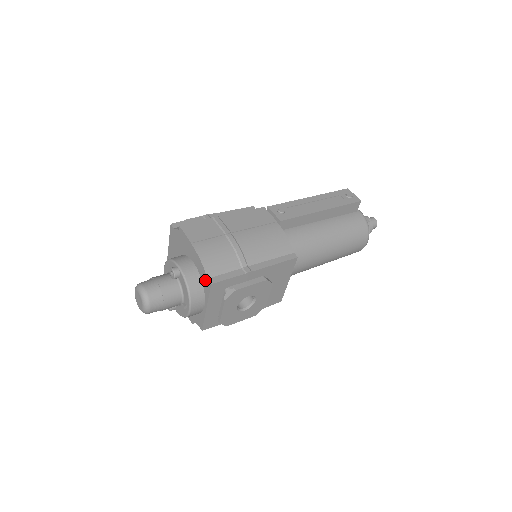
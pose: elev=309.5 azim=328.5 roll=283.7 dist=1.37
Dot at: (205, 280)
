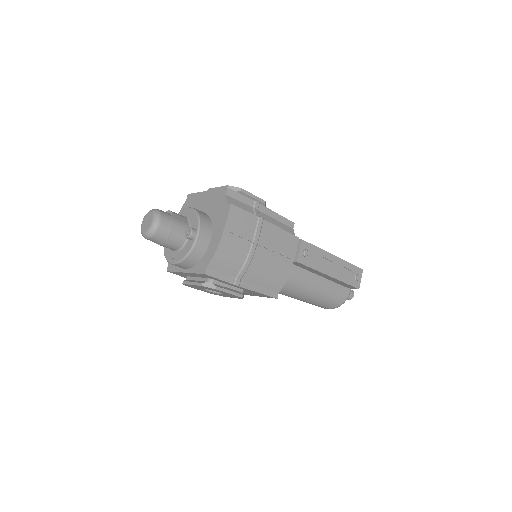
Dot at: (204, 263)
